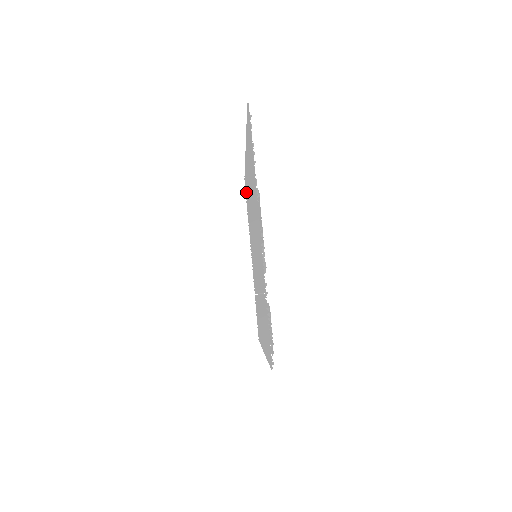
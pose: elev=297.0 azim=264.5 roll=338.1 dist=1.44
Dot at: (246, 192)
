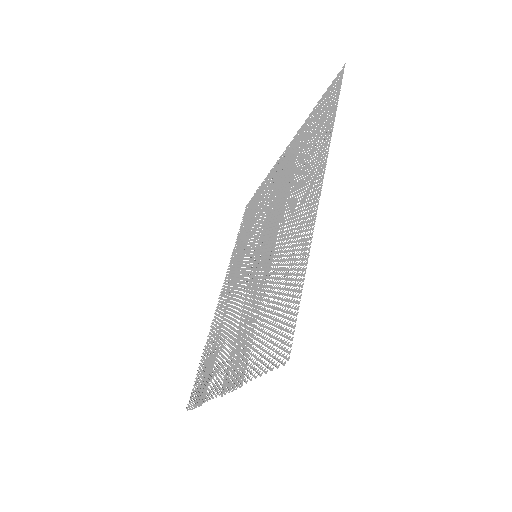
Dot at: (322, 112)
